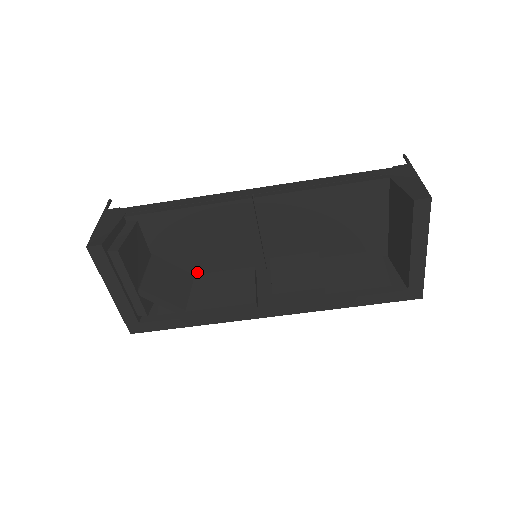
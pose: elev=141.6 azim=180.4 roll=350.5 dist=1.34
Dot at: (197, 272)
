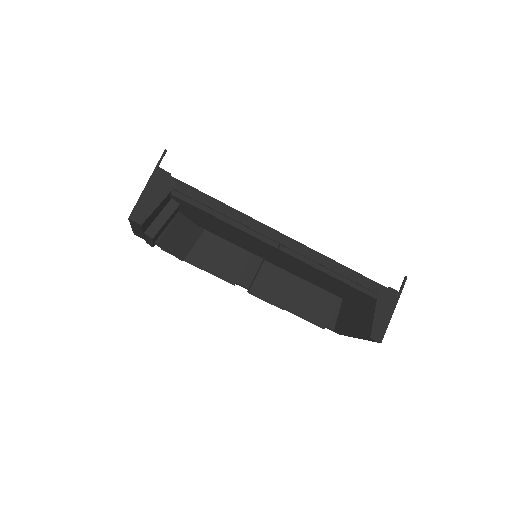
Dot at: (207, 228)
